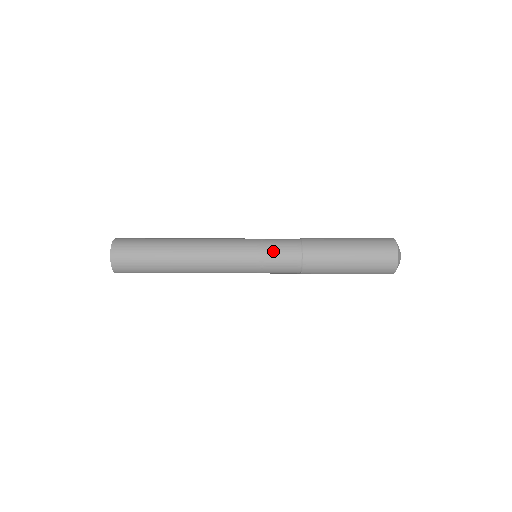
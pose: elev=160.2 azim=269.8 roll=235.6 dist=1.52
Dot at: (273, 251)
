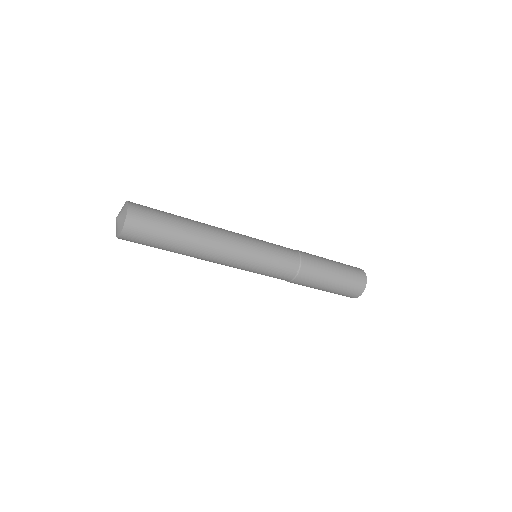
Dot at: (277, 247)
